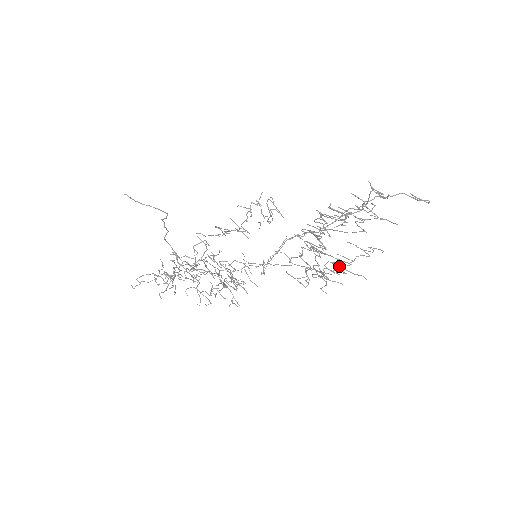
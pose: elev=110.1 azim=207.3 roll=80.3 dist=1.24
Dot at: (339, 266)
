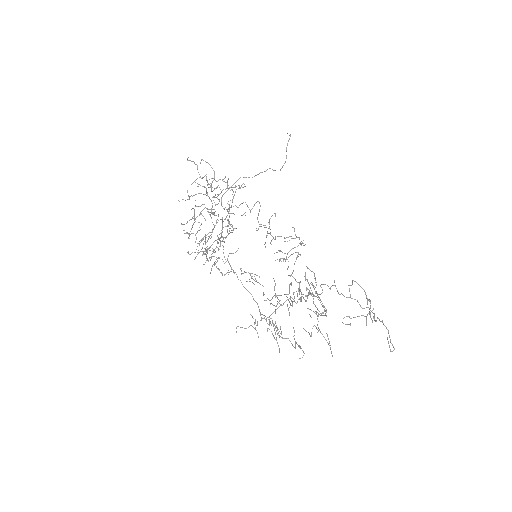
Dot at: (275, 328)
